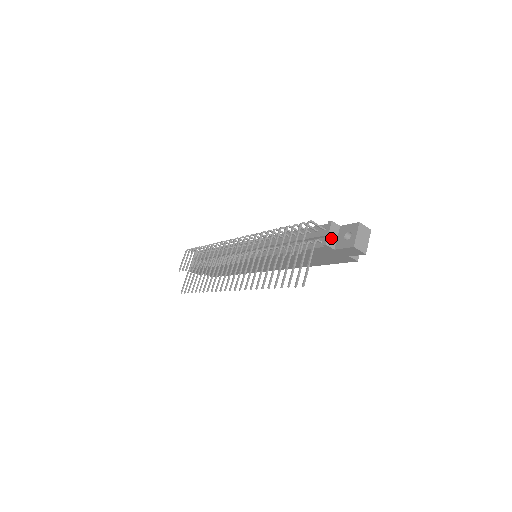
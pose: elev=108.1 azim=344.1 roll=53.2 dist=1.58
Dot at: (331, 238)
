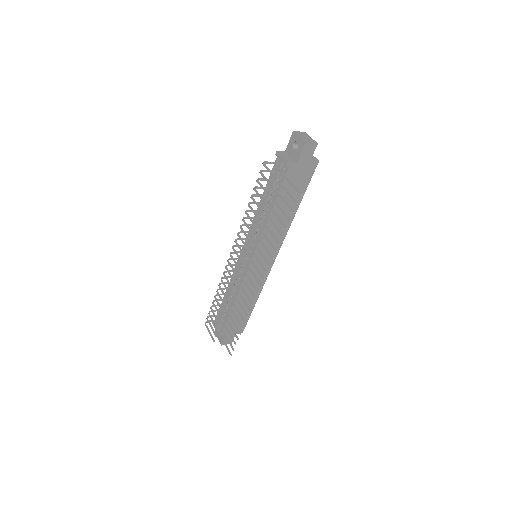
Dot at: (287, 159)
